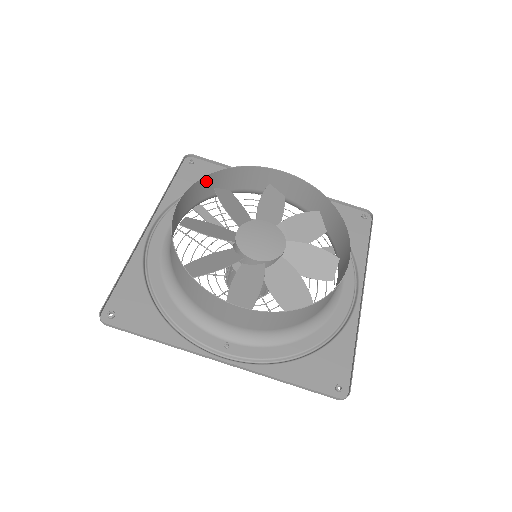
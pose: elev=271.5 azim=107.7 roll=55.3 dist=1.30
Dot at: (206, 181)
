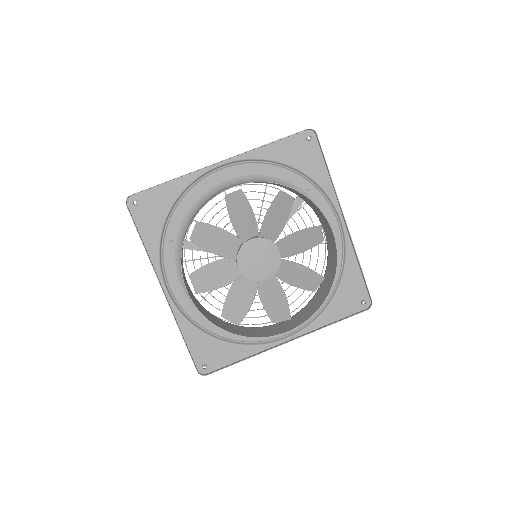
Dot at: occluded
